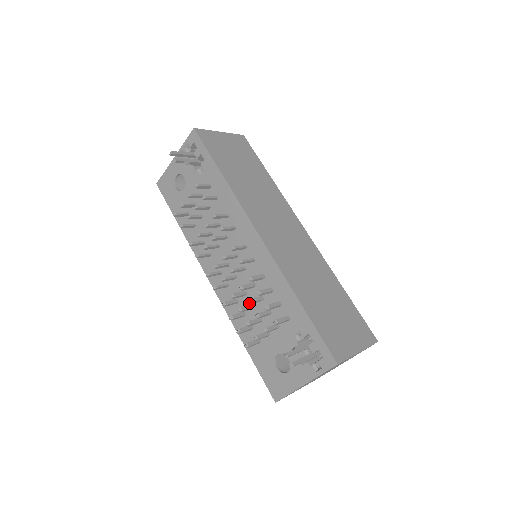
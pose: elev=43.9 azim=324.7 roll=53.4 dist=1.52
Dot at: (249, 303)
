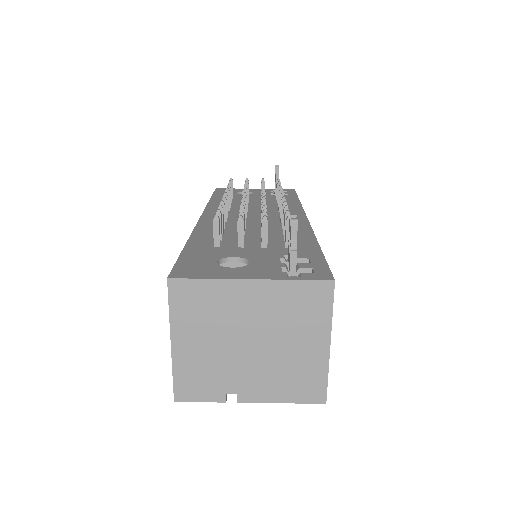
Dot at: (264, 208)
